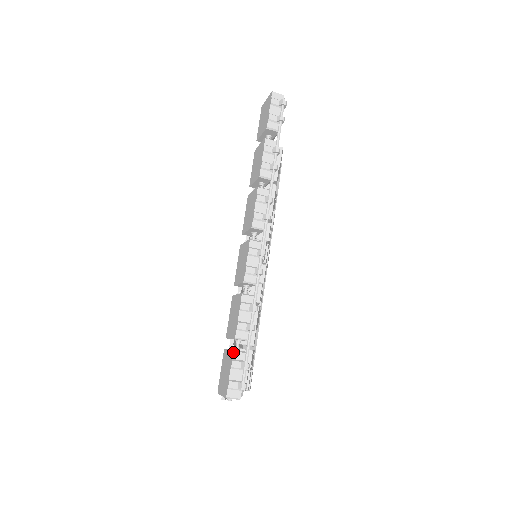
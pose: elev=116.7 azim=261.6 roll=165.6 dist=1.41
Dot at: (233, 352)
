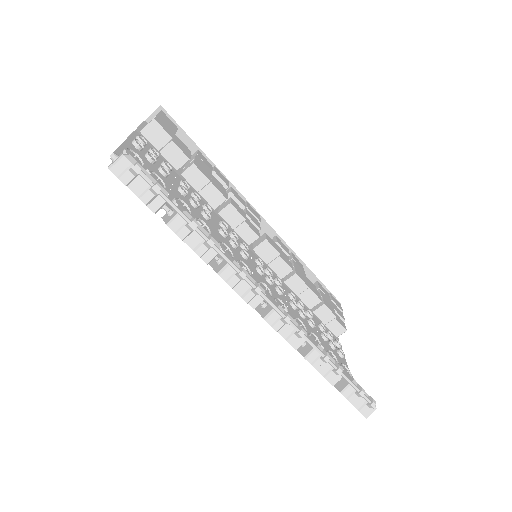
Dot at: occluded
